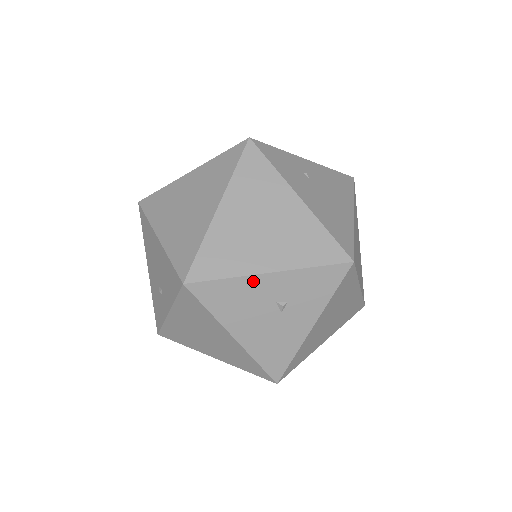
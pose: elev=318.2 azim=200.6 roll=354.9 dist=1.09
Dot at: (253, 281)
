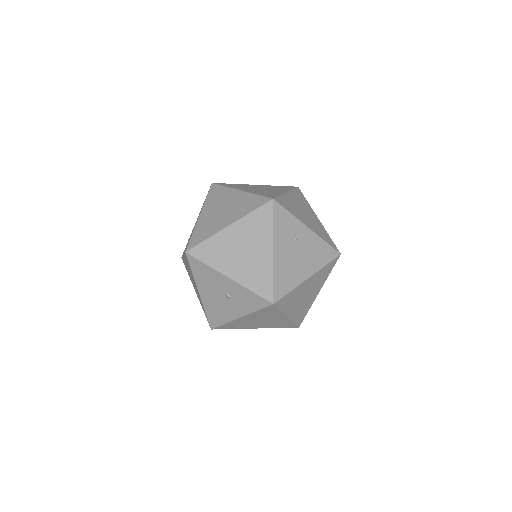
Dot at: (219, 275)
